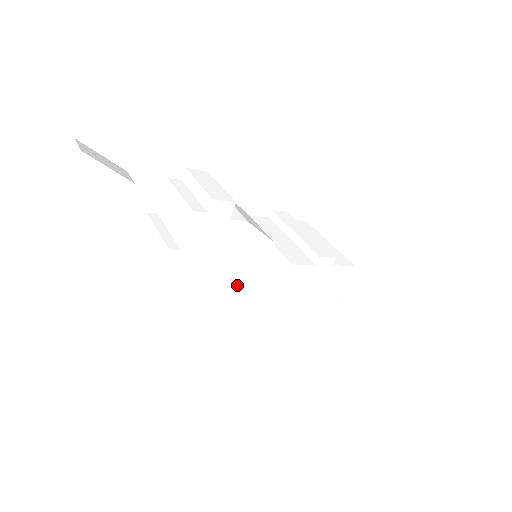
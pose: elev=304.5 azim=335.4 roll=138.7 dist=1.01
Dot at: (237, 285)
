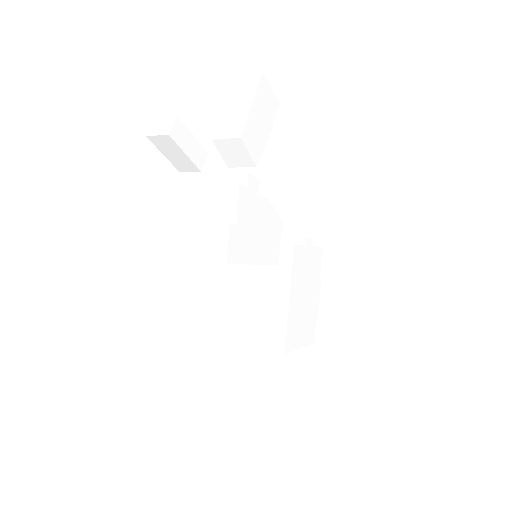
Dot at: (237, 304)
